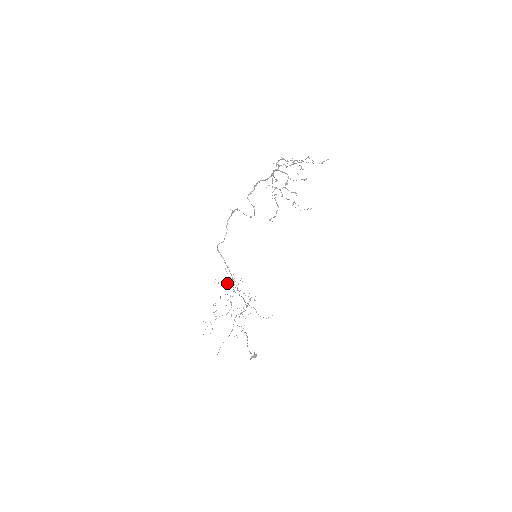
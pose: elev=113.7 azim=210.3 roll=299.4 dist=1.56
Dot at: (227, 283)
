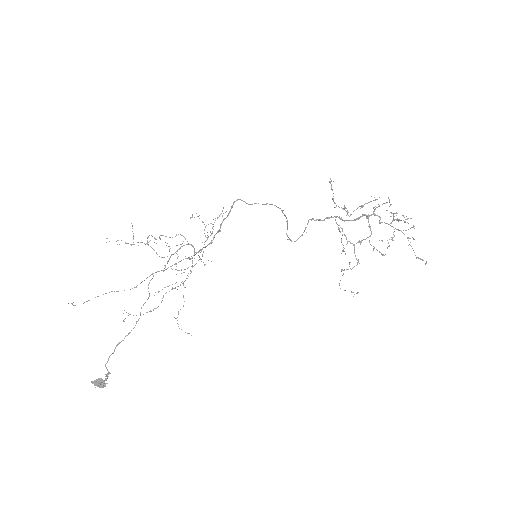
Dot at: occluded
